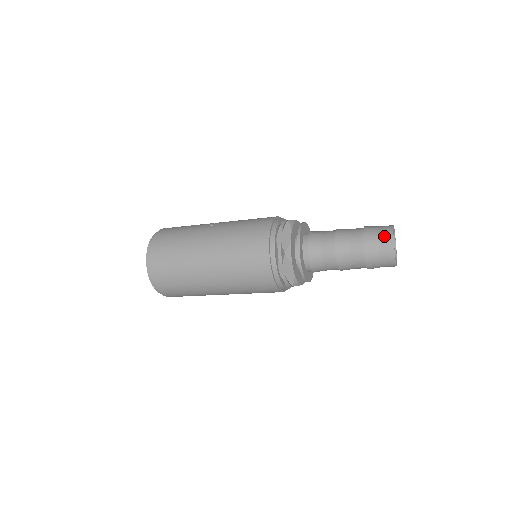
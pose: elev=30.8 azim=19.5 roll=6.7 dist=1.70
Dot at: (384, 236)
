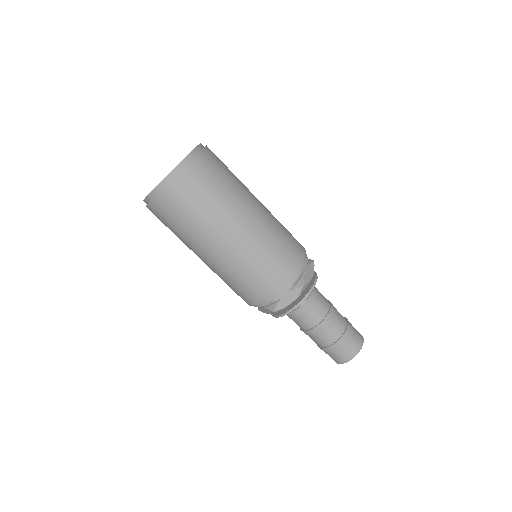
Dot at: (359, 338)
